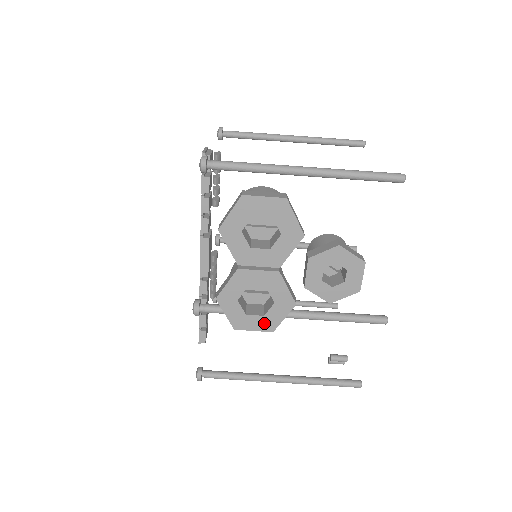
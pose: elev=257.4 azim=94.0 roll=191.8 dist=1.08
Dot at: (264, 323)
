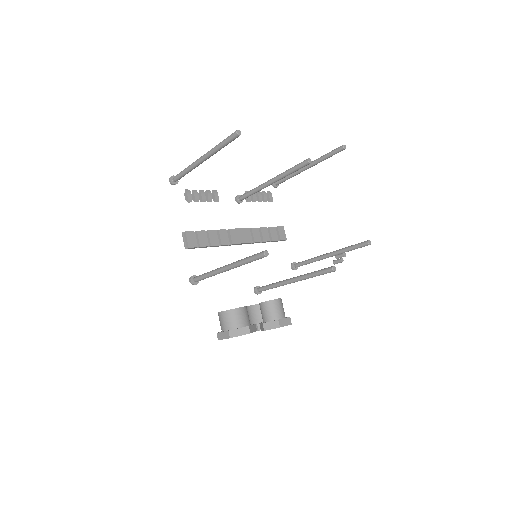
Dot at: occluded
